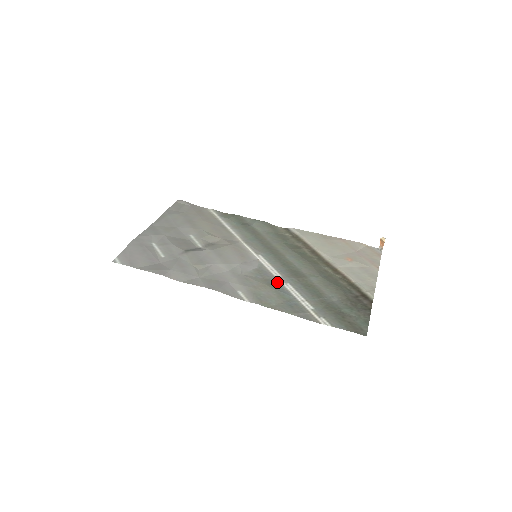
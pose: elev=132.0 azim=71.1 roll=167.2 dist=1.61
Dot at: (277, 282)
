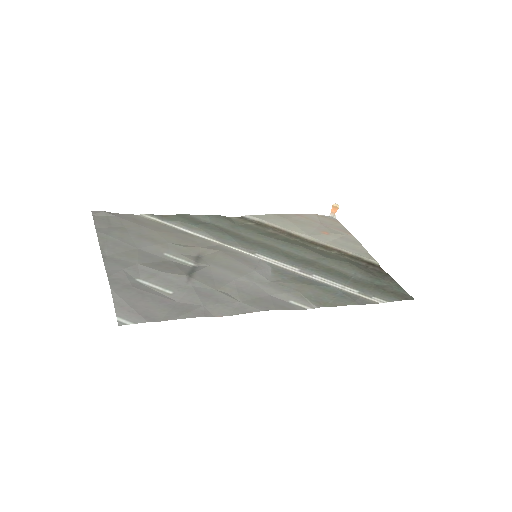
Dot at: (304, 277)
